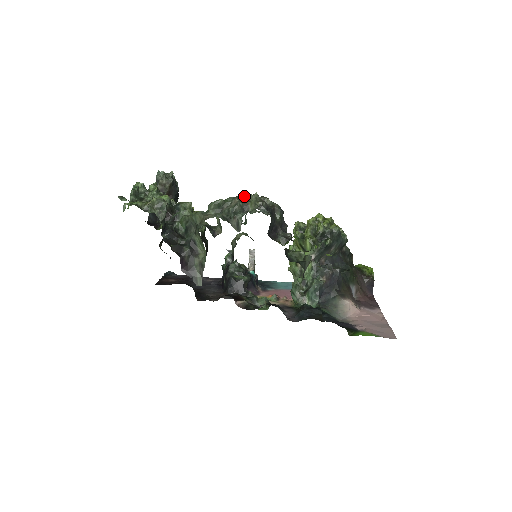
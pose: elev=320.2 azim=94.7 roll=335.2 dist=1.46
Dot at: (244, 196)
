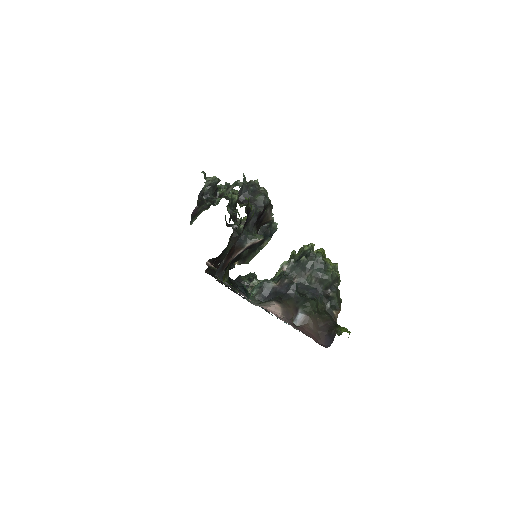
Dot at: occluded
